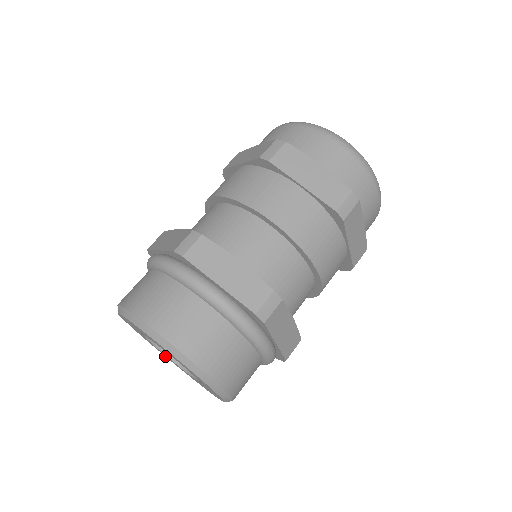
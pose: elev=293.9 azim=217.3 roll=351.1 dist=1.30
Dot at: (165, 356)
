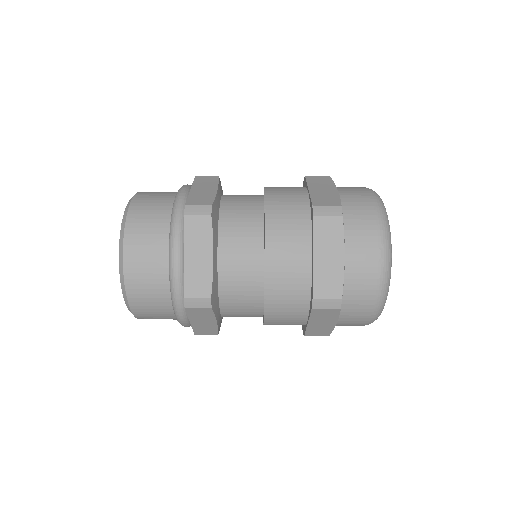
Dot at: occluded
